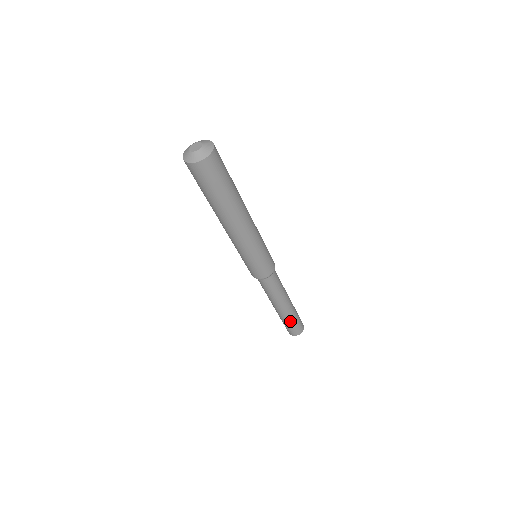
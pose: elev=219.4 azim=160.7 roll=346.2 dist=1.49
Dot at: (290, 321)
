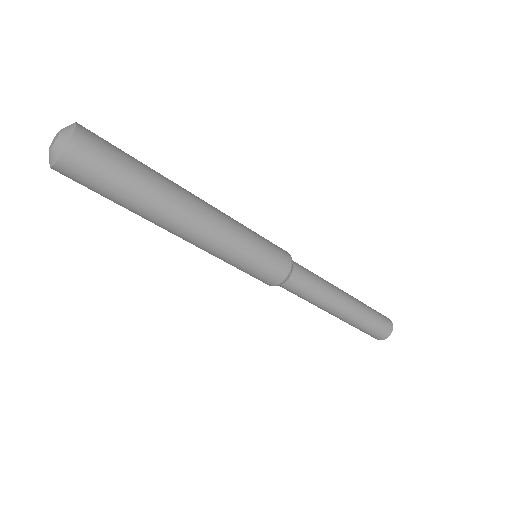
Dot at: (367, 317)
